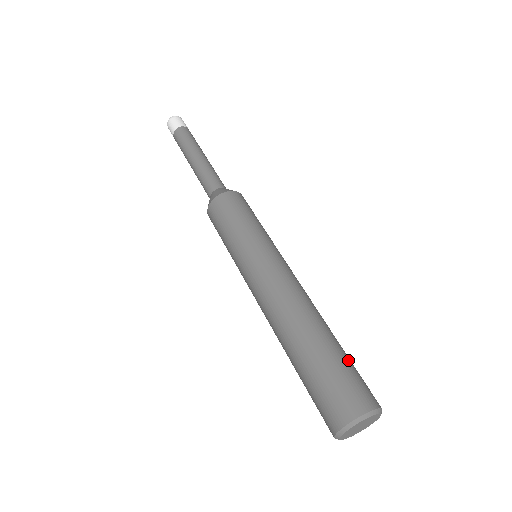
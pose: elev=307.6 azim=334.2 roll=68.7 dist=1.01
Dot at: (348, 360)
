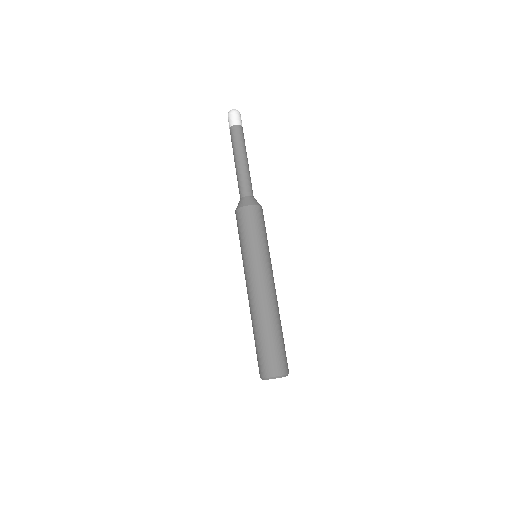
Dot at: (284, 344)
